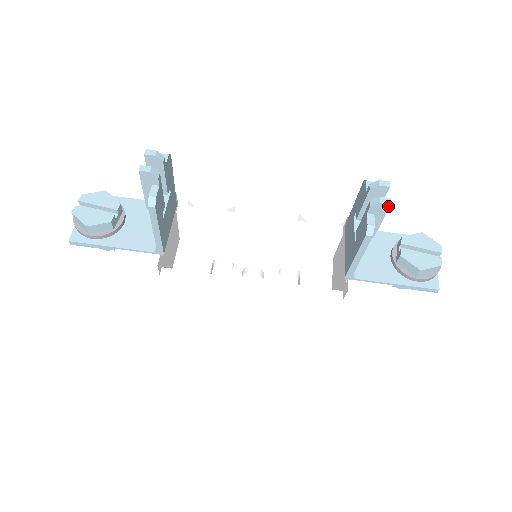
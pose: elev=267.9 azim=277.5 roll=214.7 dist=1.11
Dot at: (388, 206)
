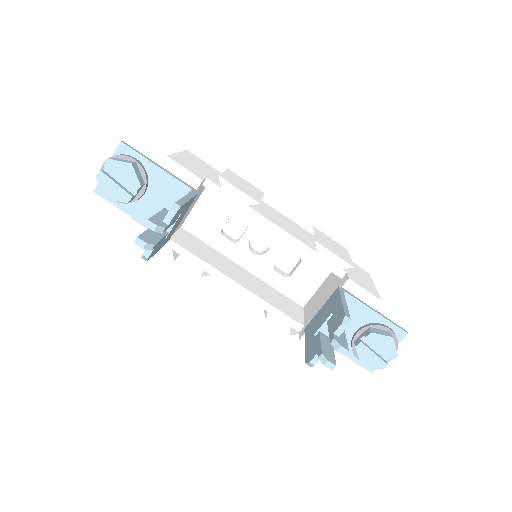
Dot at: (331, 368)
